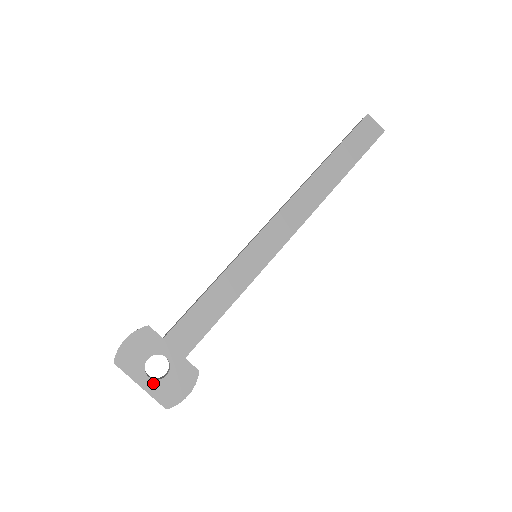
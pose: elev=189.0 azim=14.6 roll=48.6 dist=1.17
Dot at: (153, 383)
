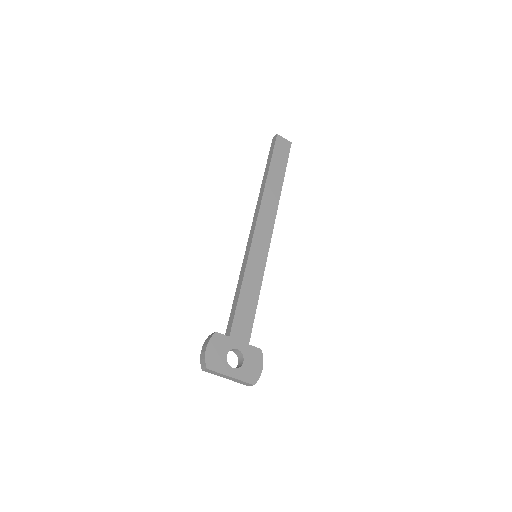
Dot at: (238, 371)
